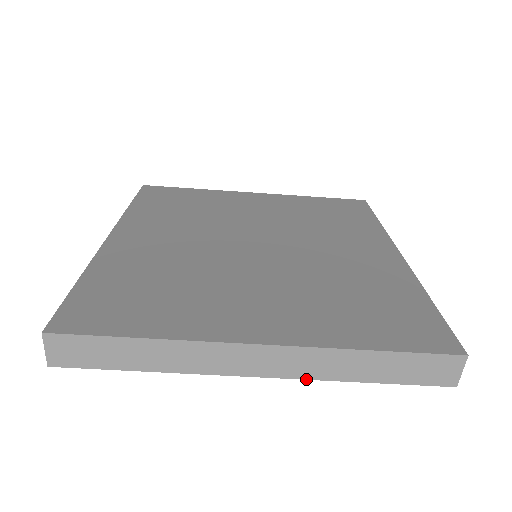
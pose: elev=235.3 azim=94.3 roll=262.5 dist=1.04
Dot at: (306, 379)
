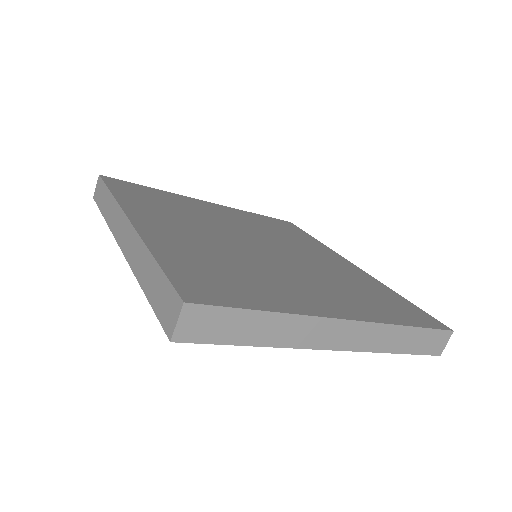
Dot at: (365, 351)
